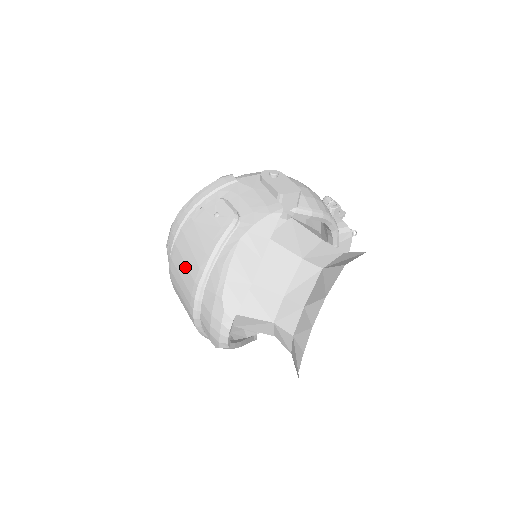
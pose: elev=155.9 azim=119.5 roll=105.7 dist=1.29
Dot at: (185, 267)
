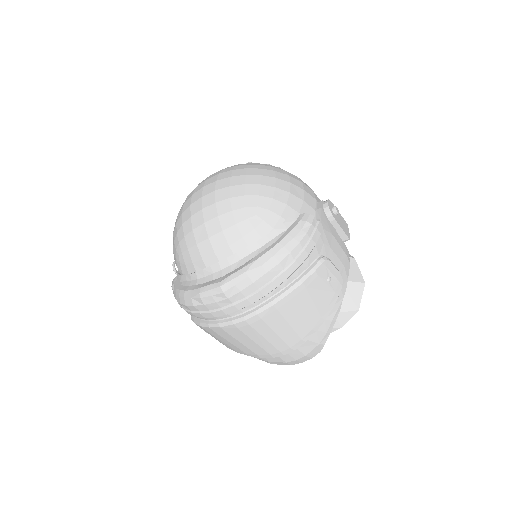
Dot at: (289, 328)
